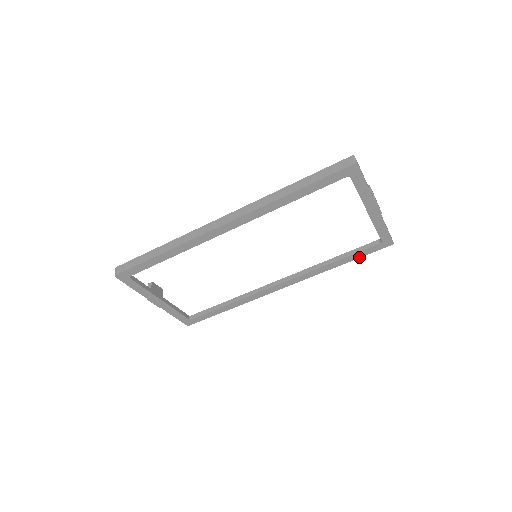
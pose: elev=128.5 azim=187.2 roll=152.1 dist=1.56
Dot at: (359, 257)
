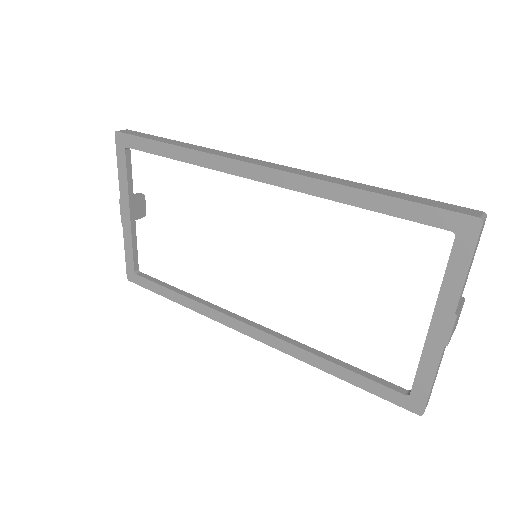
Dot at: (363, 387)
